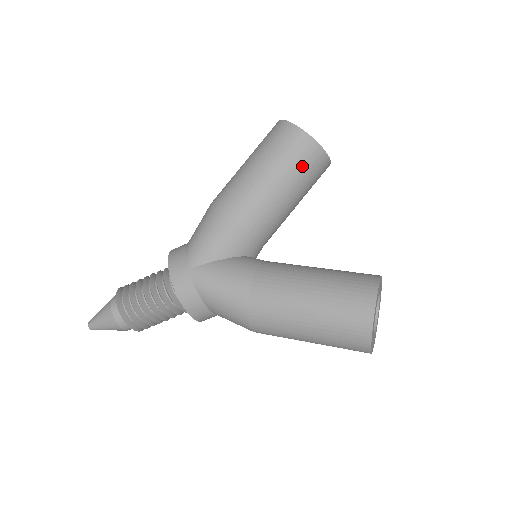
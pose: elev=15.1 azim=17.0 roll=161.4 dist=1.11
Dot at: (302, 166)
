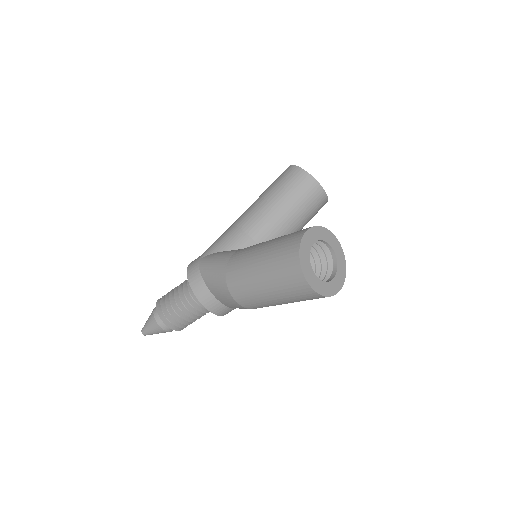
Dot at: (292, 187)
